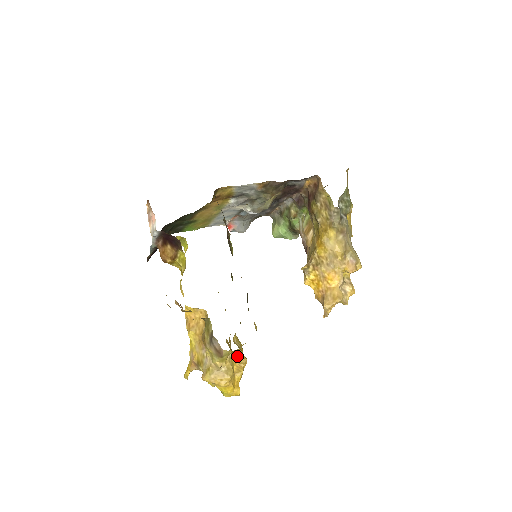
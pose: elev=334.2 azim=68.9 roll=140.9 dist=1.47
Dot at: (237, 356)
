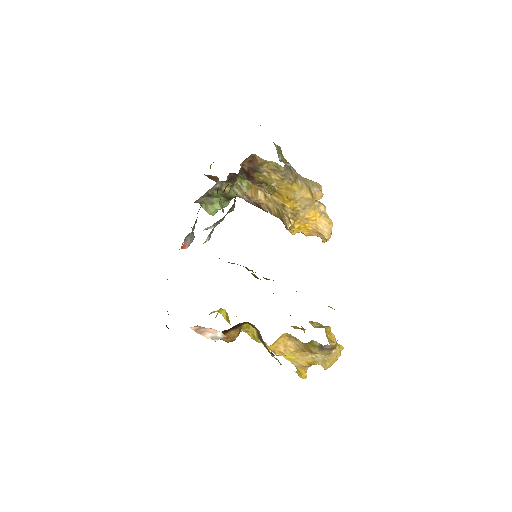
Dot at: (326, 333)
